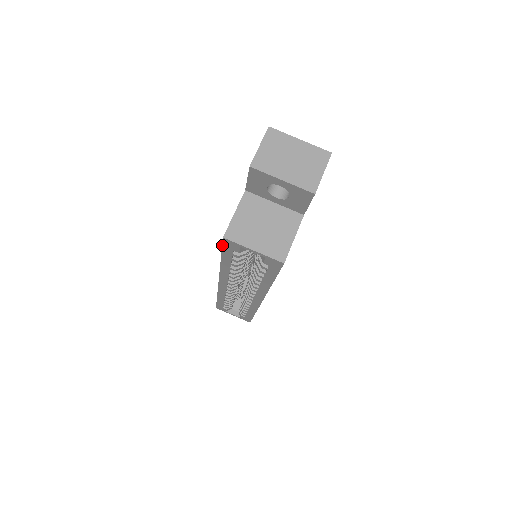
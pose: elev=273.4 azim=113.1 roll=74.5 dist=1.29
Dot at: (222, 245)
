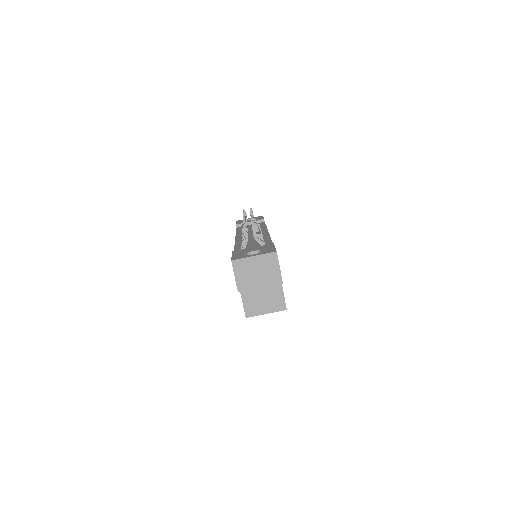
Dot at: occluded
